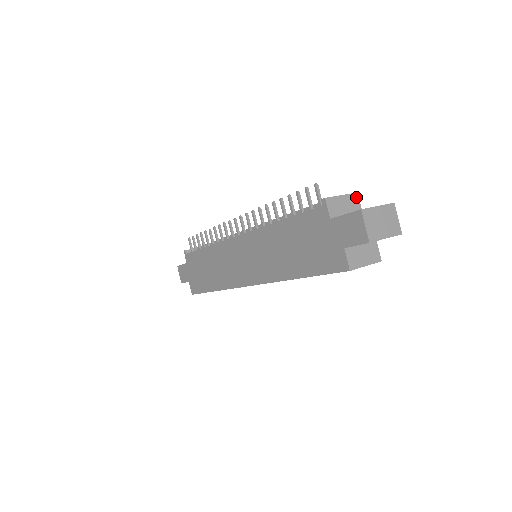
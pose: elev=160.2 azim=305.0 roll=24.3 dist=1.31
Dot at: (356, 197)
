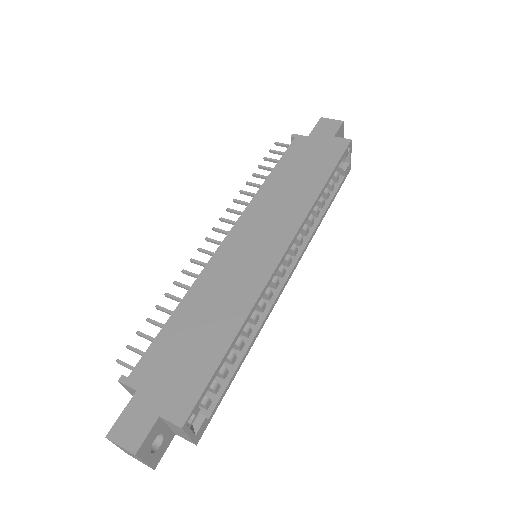
Dot at: occluded
